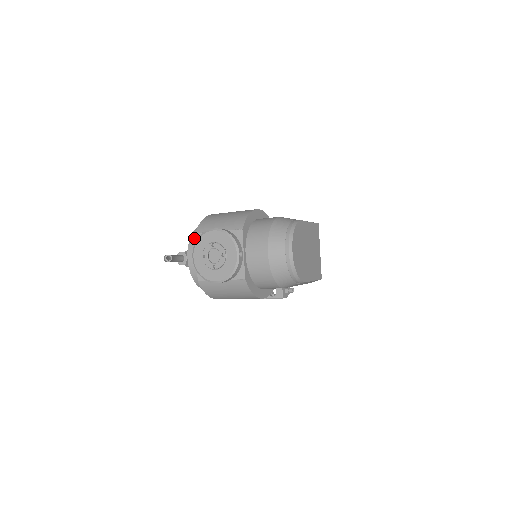
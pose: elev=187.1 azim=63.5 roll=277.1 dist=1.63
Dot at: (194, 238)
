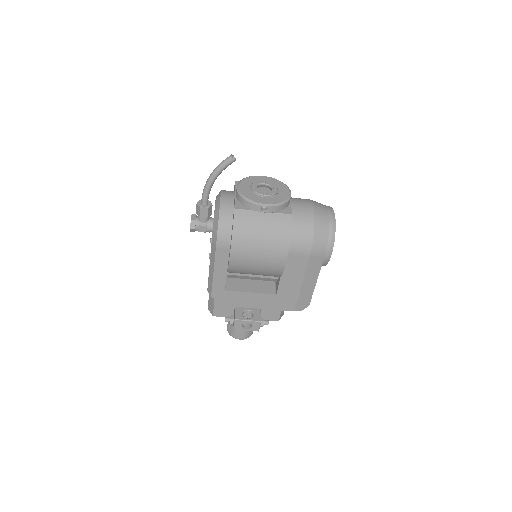
Dot at: occluded
